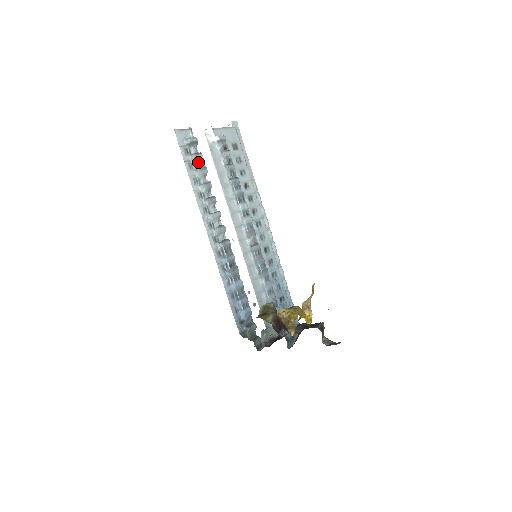
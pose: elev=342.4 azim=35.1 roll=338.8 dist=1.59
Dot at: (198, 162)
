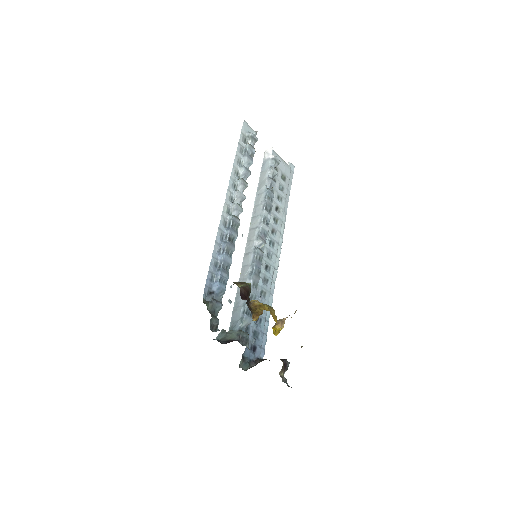
Dot at: (249, 151)
